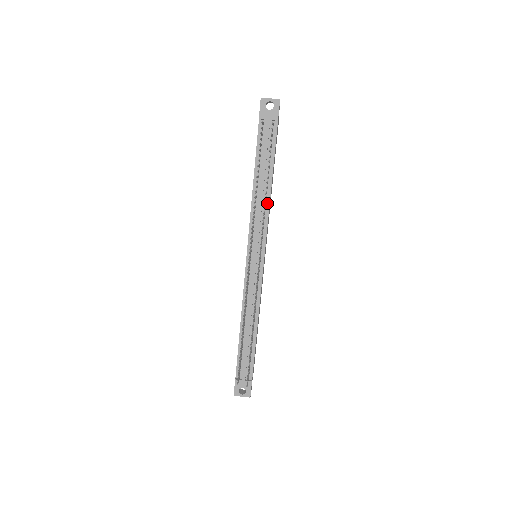
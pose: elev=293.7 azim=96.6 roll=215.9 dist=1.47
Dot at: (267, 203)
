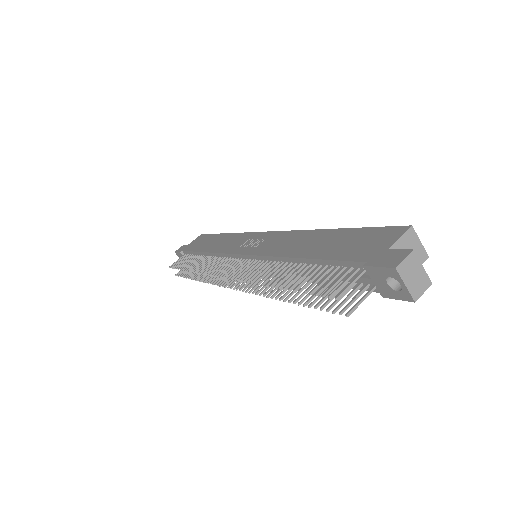
Dot at: occluded
